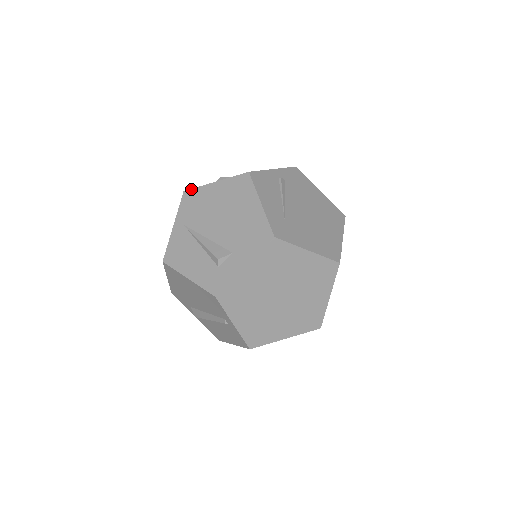
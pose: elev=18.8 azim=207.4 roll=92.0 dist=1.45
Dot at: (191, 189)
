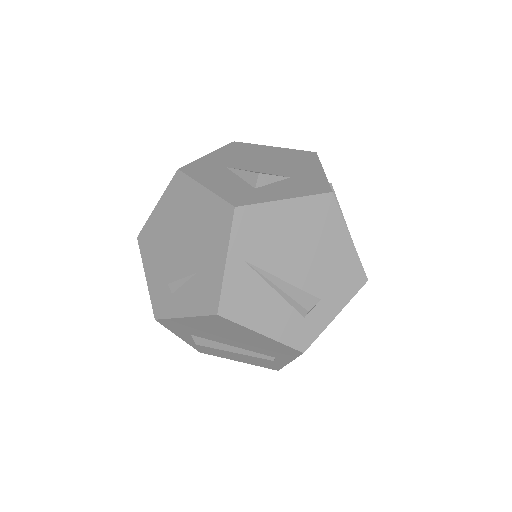
Dot at: (248, 205)
